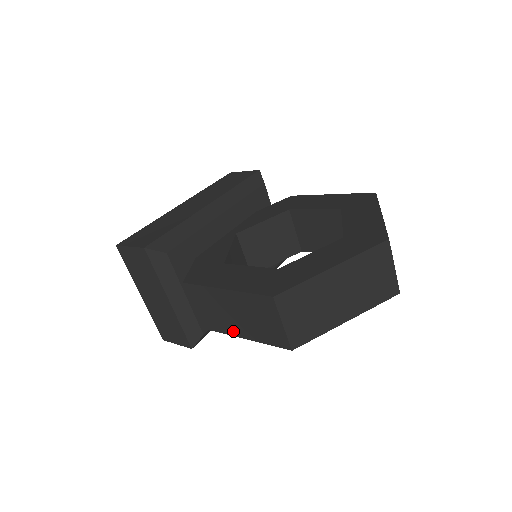
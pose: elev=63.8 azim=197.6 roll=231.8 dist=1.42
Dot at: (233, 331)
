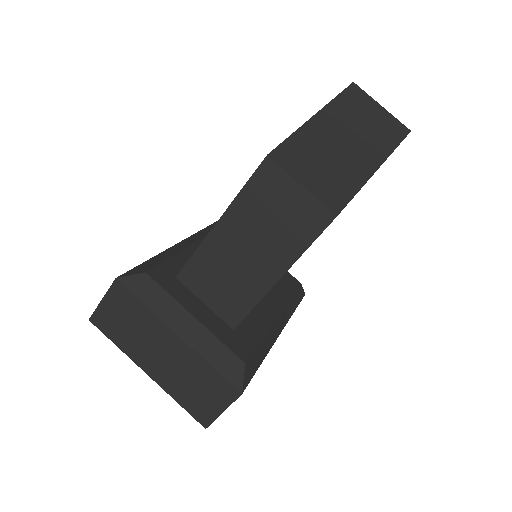
Dot at: (263, 282)
